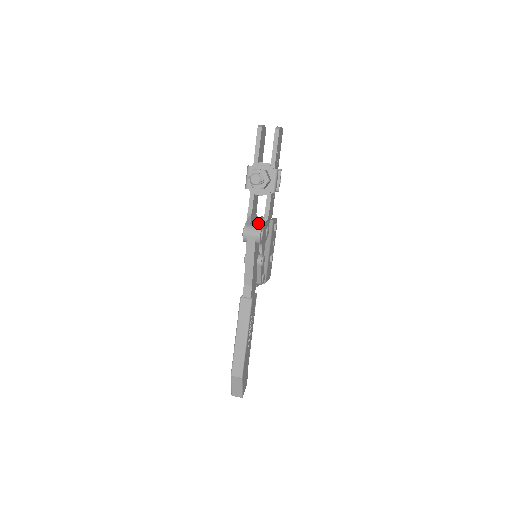
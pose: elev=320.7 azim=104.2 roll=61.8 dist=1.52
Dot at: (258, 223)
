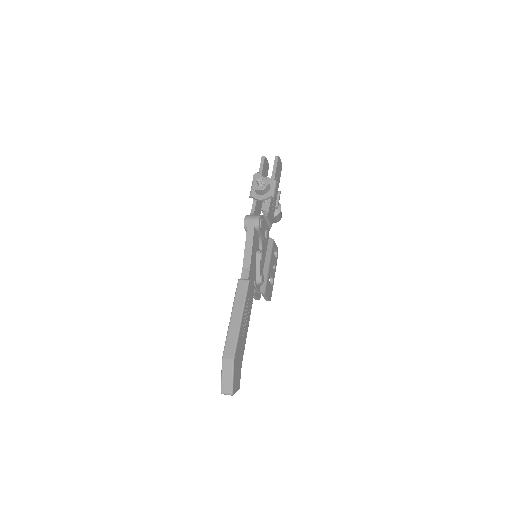
Dot at: occluded
